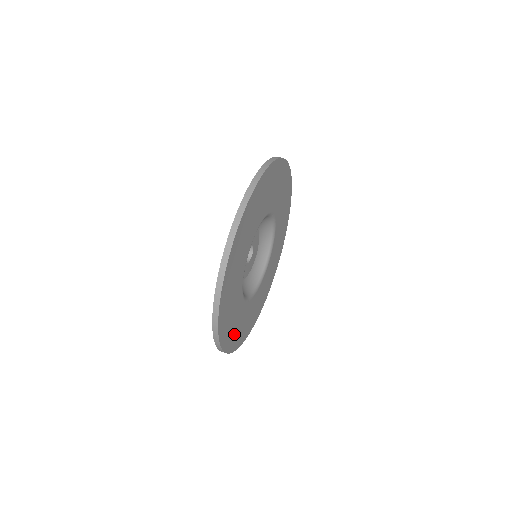
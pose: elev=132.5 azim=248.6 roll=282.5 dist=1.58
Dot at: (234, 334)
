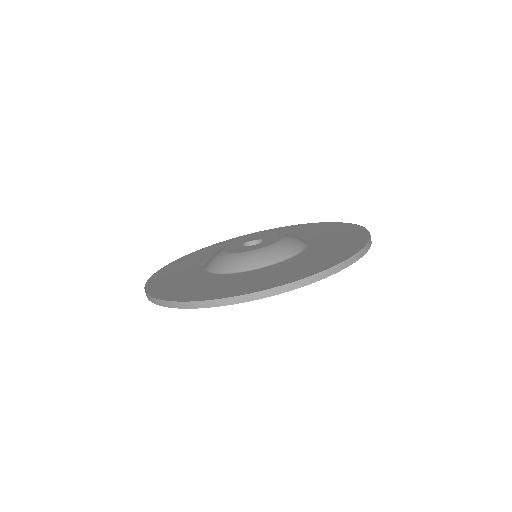
Dot at: occluded
